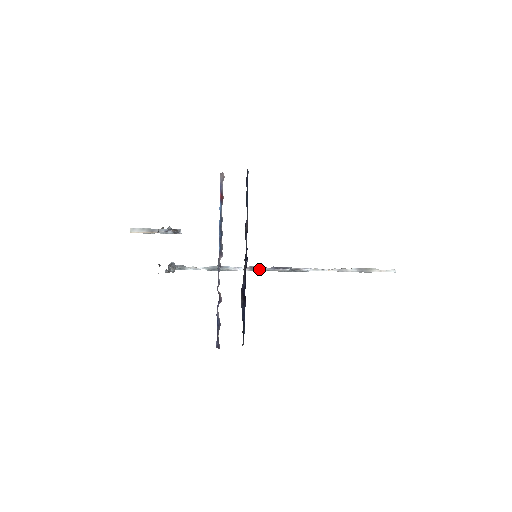
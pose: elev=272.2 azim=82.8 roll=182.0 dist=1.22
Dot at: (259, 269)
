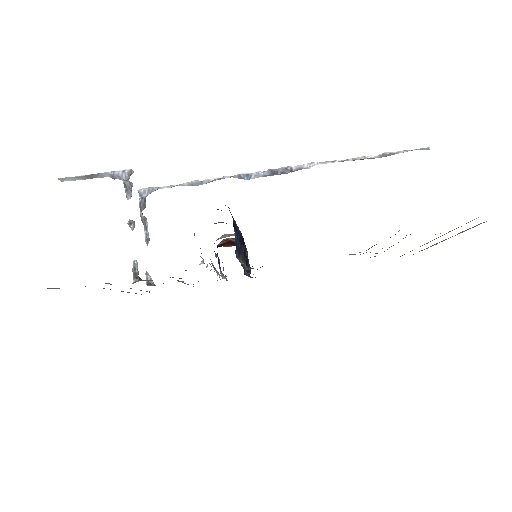
Dot at: occluded
